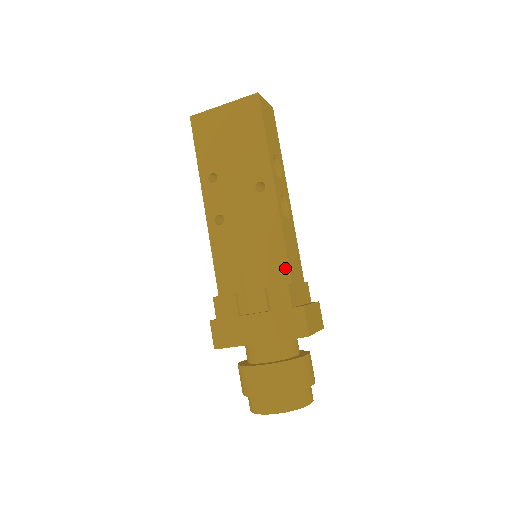
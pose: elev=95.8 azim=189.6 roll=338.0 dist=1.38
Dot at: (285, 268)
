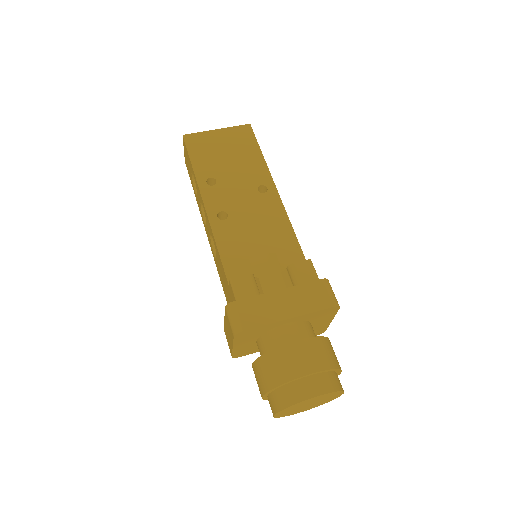
Dot at: (299, 253)
